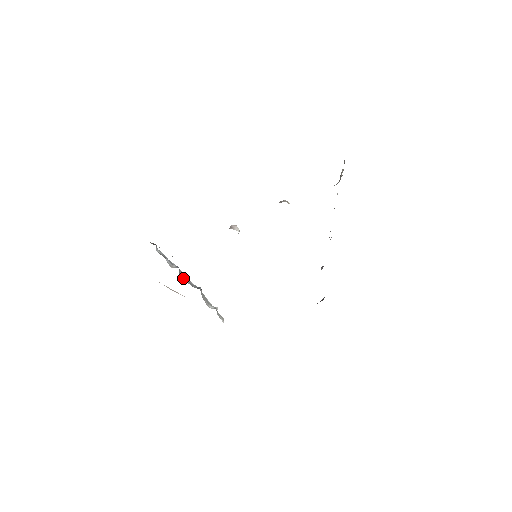
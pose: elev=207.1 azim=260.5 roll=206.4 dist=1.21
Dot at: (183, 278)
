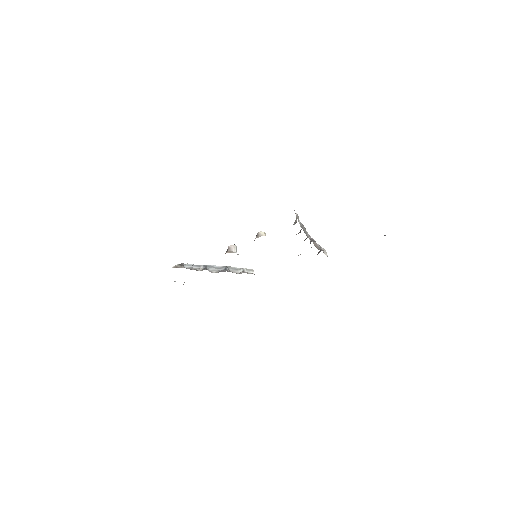
Dot at: (212, 270)
